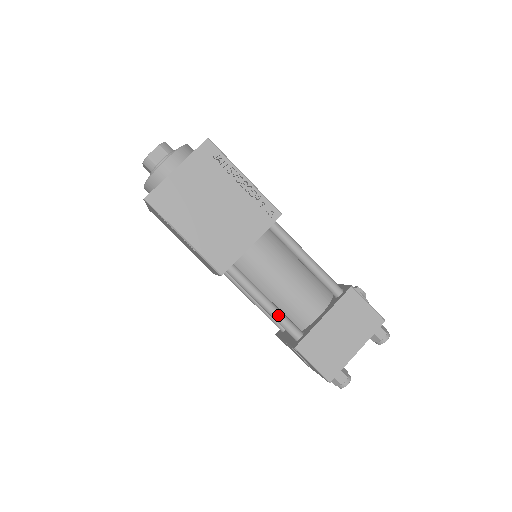
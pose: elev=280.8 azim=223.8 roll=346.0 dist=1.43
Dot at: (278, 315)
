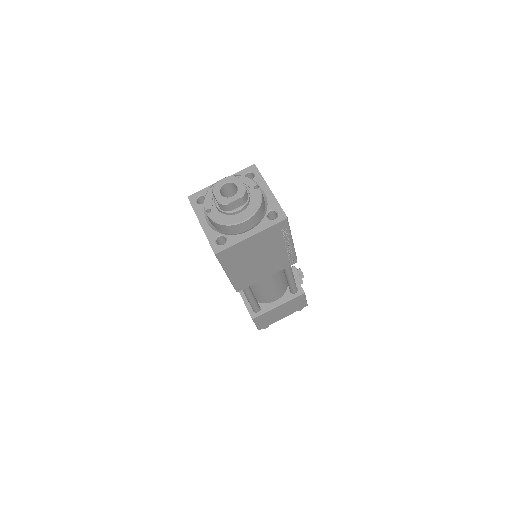
Dot at: (254, 303)
